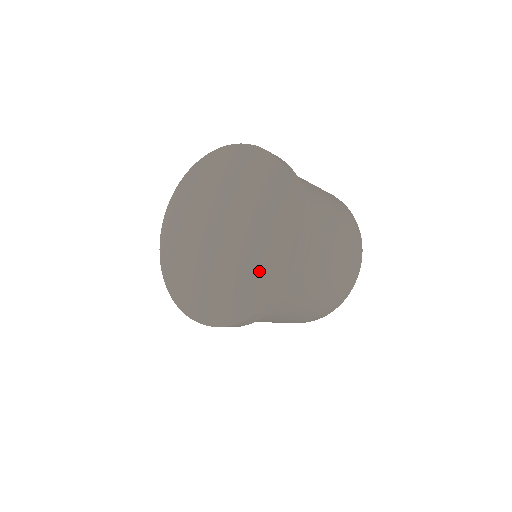
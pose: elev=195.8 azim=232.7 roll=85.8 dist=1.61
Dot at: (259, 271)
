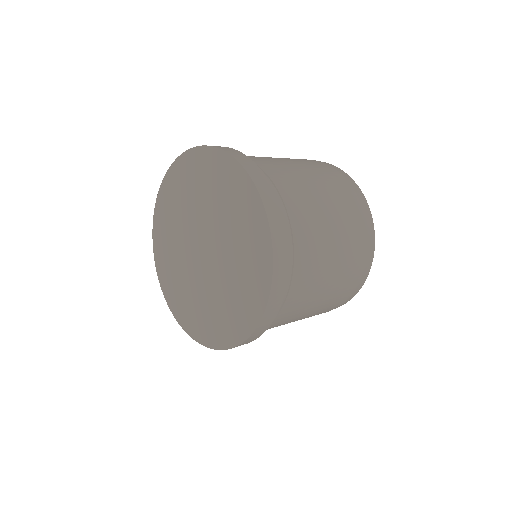
Dot at: (248, 260)
